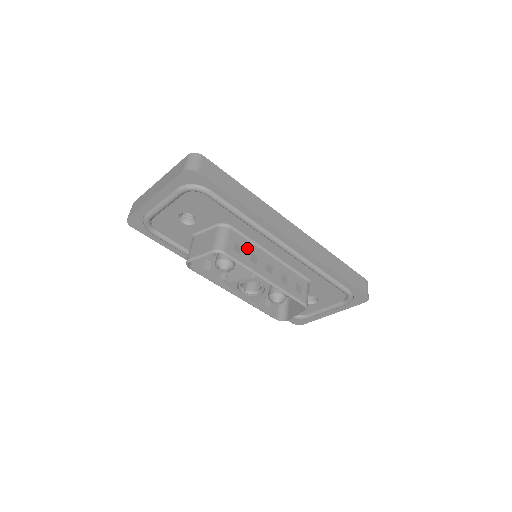
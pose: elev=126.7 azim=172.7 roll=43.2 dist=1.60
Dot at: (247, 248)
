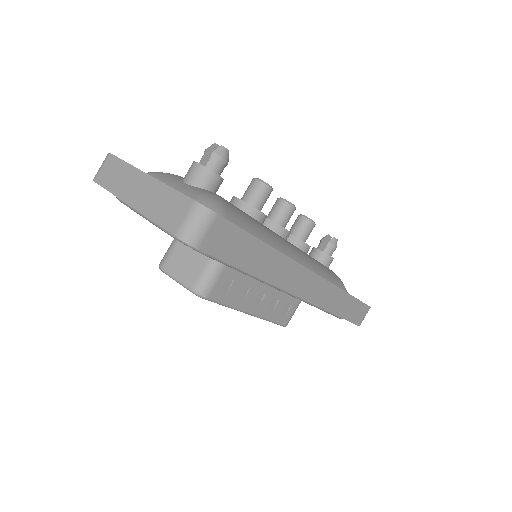
Dot at: (241, 282)
